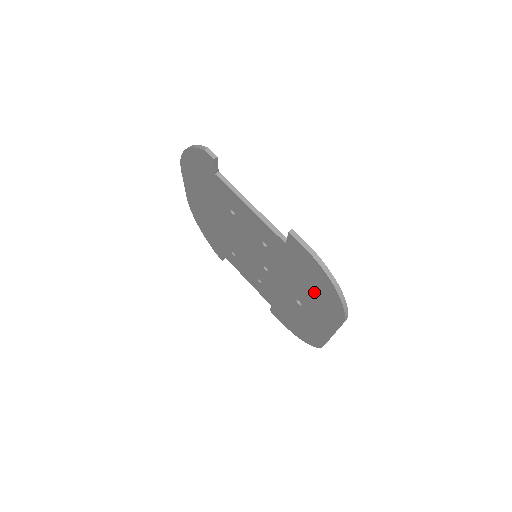
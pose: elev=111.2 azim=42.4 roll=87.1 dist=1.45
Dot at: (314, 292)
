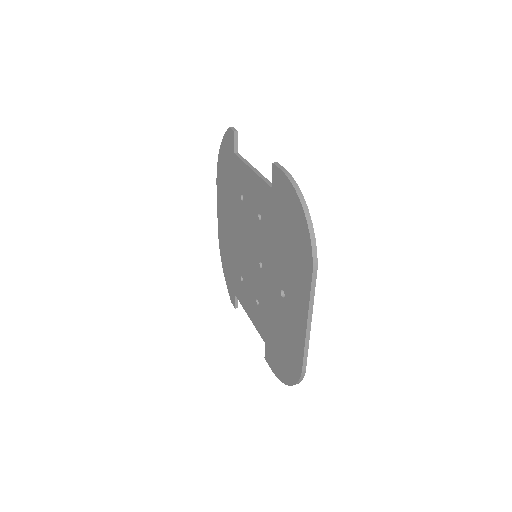
Dot at: (291, 247)
